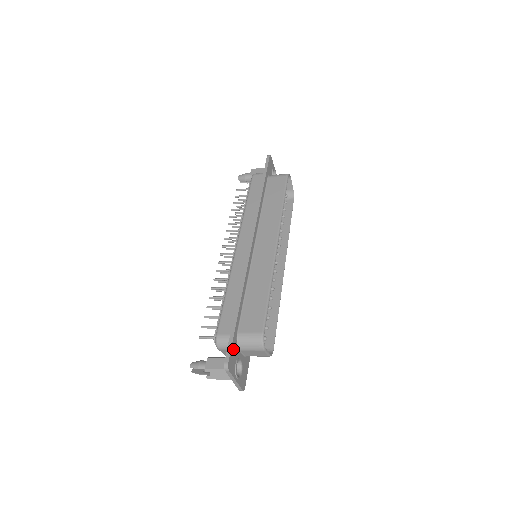
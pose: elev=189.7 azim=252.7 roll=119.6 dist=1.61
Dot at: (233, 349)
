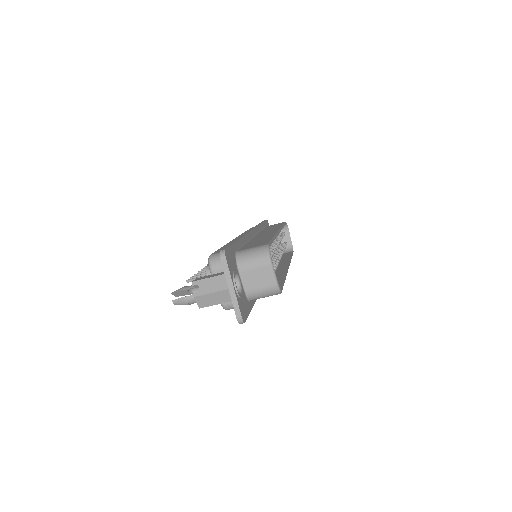
Dot at: (231, 253)
